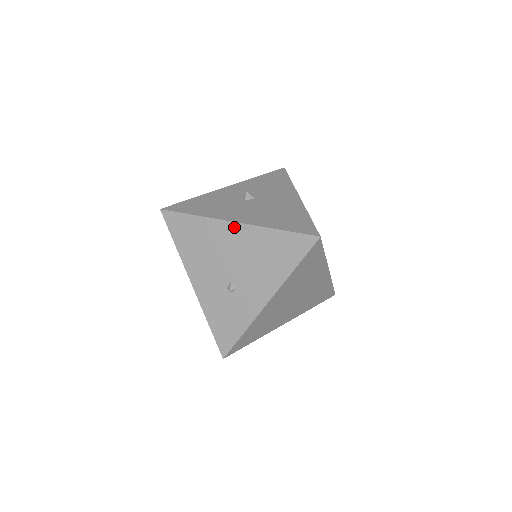
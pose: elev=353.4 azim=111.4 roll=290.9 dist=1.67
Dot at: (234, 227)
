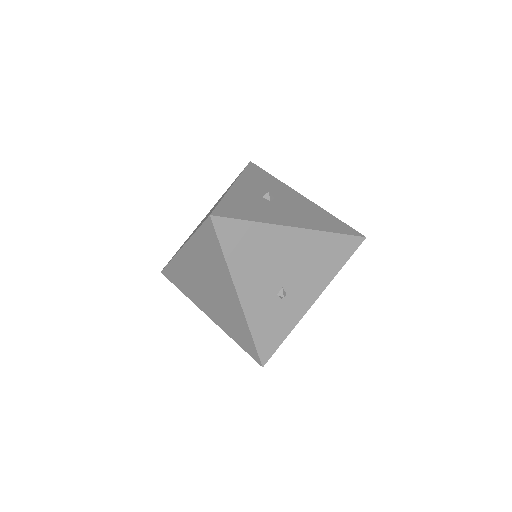
Dot at: (293, 232)
